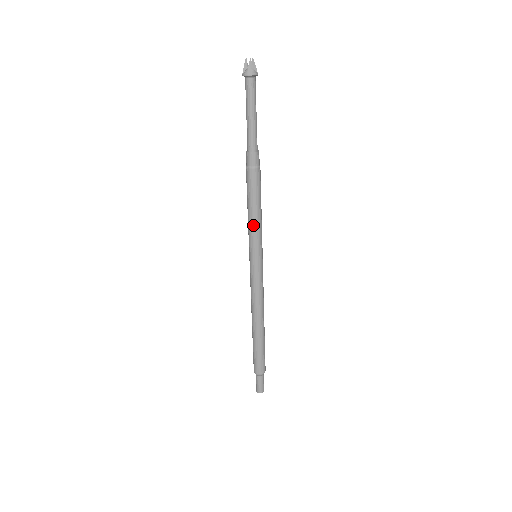
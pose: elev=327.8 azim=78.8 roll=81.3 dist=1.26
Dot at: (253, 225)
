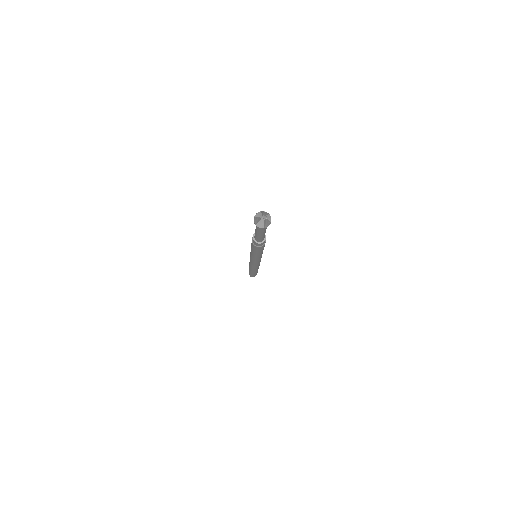
Dot at: (259, 256)
